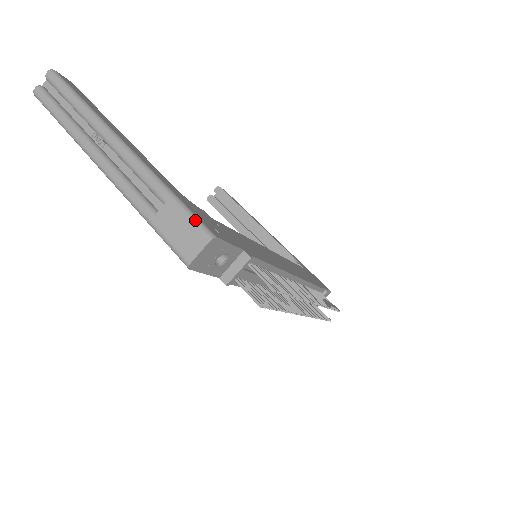
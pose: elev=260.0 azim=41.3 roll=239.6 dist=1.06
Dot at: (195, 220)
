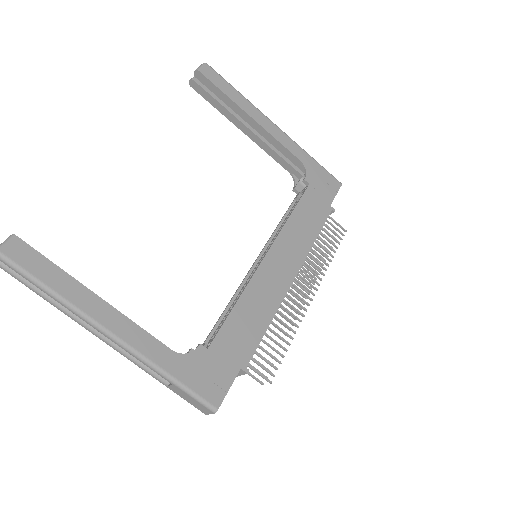
Dot at: (199, 401)
